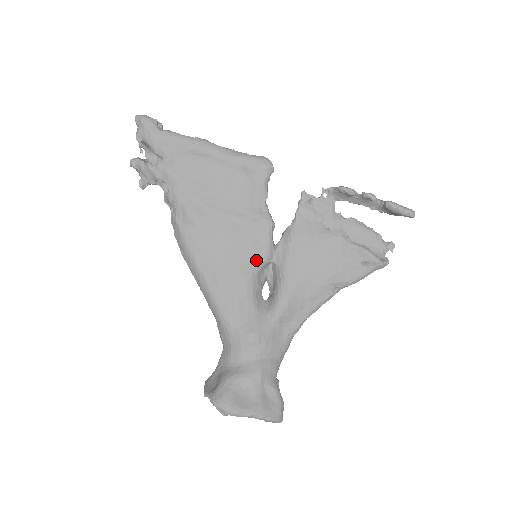
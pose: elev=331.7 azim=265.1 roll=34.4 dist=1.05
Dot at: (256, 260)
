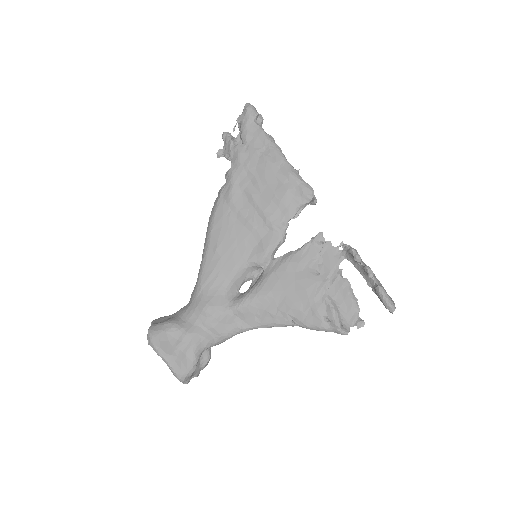
Dot at: (251, 258)
